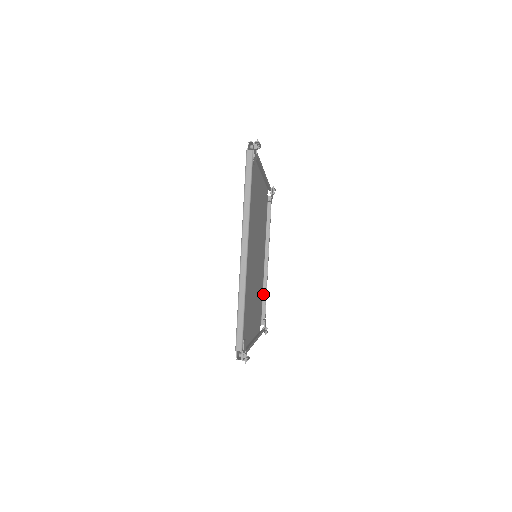
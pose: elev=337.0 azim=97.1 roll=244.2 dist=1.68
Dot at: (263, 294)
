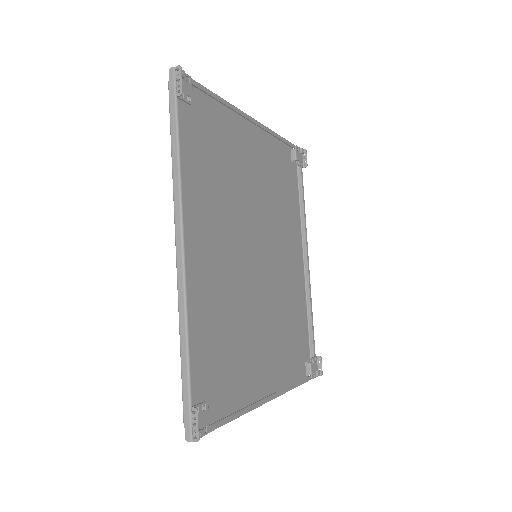
Dot at: occluded
